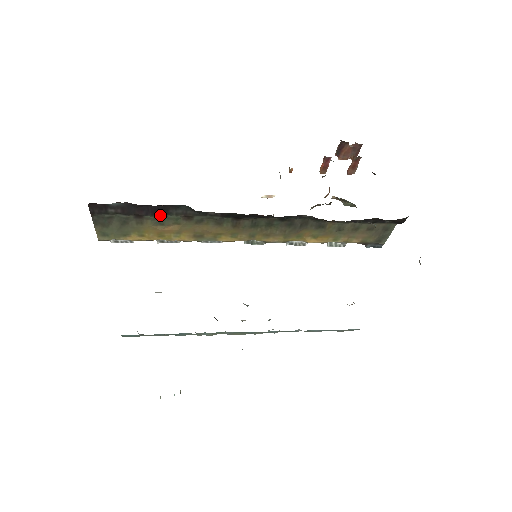
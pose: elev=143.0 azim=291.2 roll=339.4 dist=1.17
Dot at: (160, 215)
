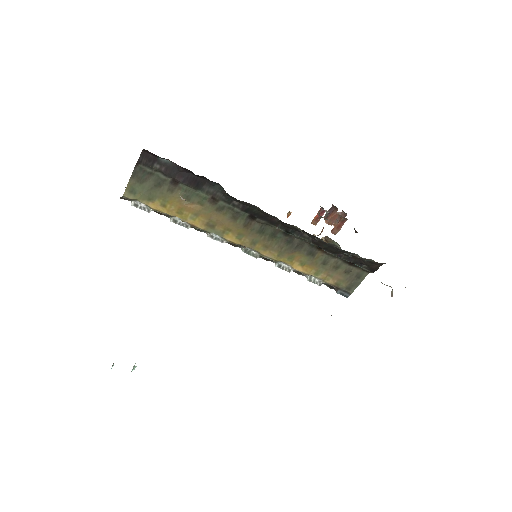
Dot at: (193, 187)
